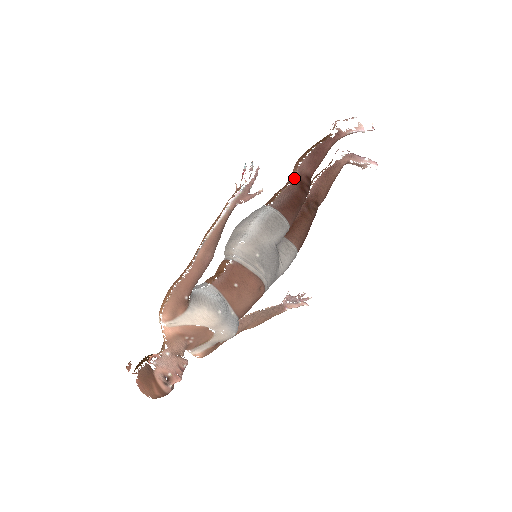
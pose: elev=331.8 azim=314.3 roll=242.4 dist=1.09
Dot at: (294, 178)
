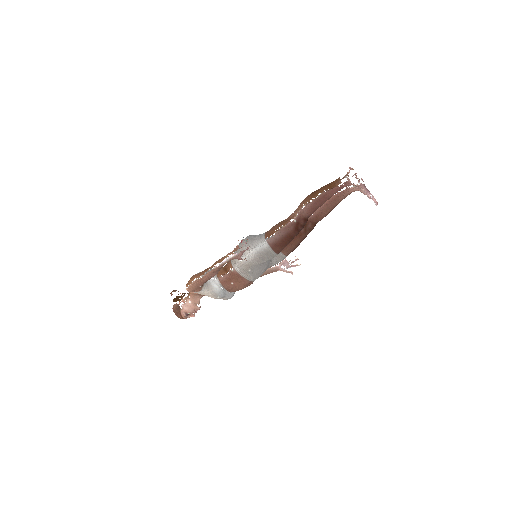
Dot at: (294, 219)
